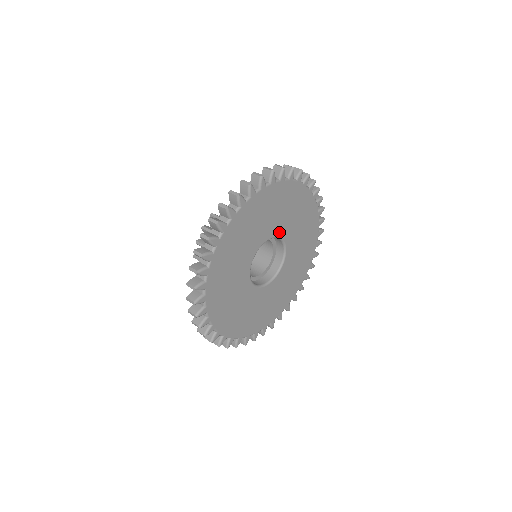
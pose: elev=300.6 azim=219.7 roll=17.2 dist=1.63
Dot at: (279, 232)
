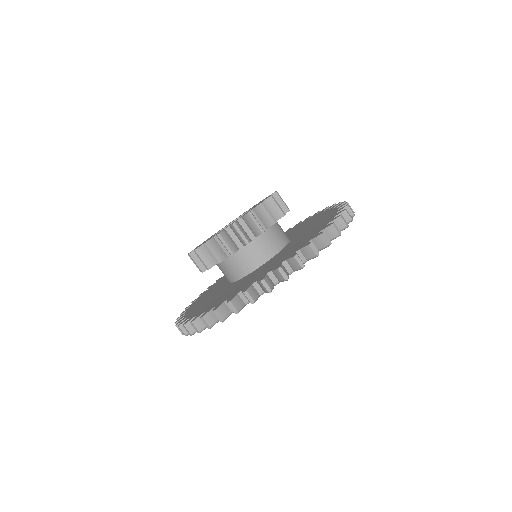
Dot at: occluded
